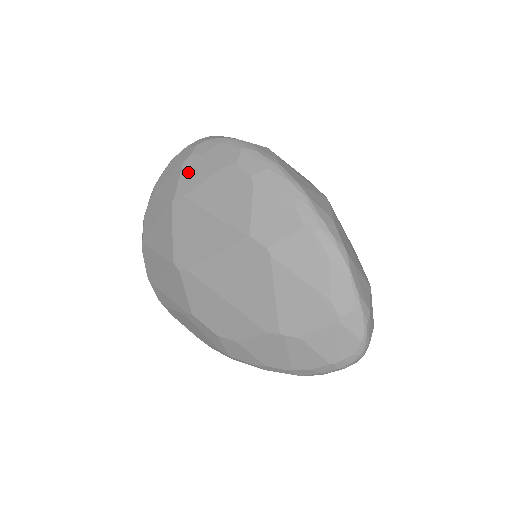
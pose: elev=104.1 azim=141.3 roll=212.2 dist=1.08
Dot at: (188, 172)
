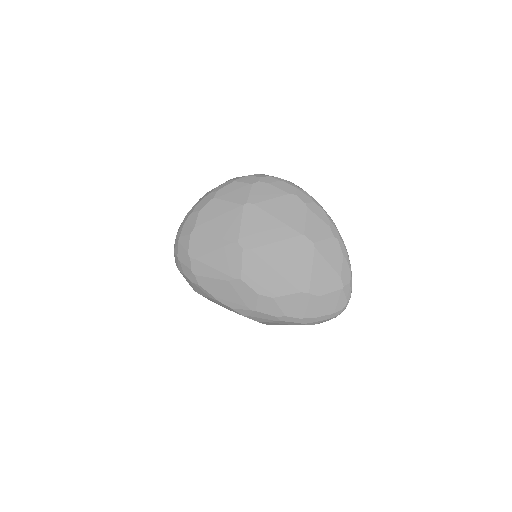
Dot at: (257, 191)
